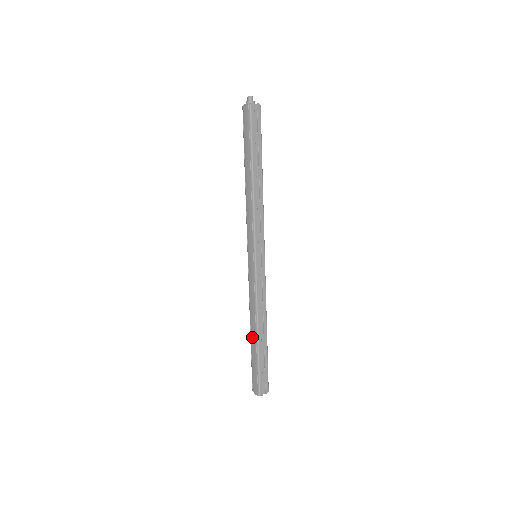
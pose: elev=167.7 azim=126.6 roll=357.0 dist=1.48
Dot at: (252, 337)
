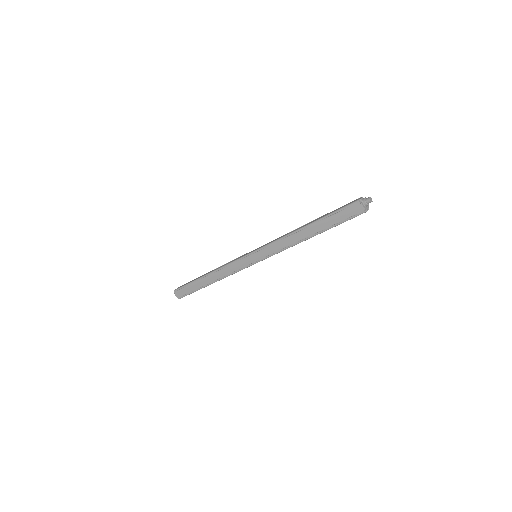
Dot at: (205, 280)
